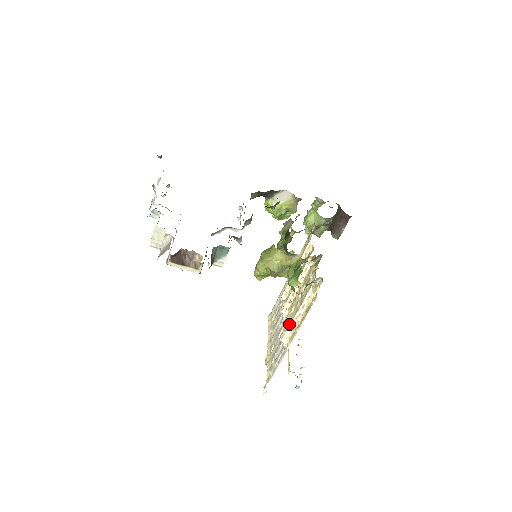
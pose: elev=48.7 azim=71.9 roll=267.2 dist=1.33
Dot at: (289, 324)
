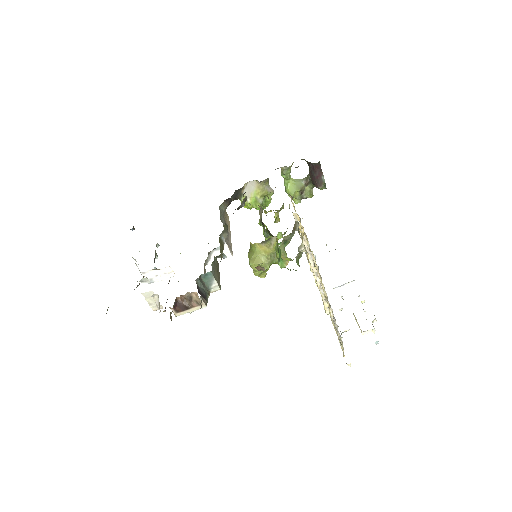
Dot at: (321, 296)
